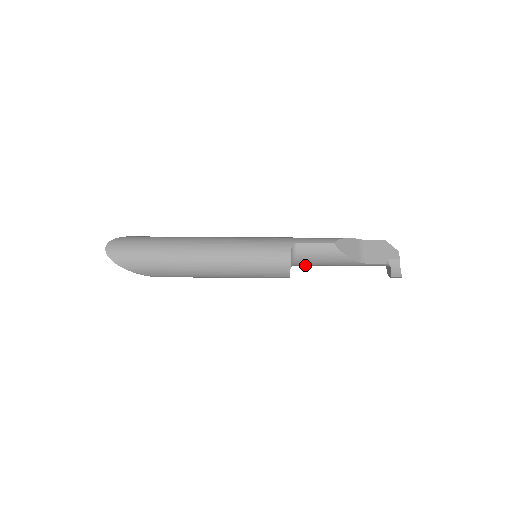
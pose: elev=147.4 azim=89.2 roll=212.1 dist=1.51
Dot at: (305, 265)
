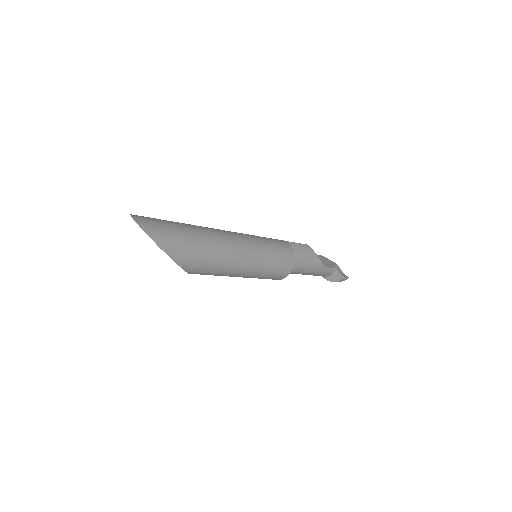
Dot at: occluded
